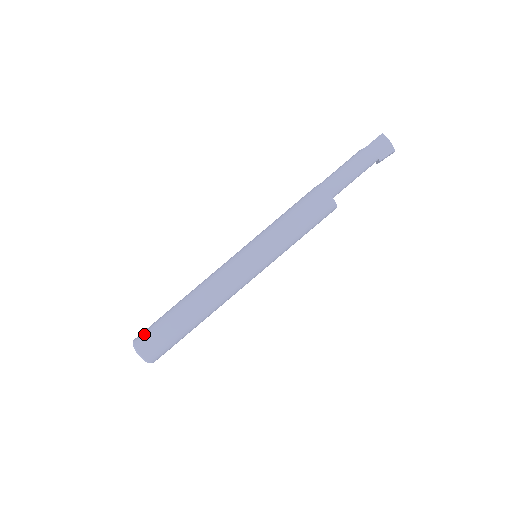
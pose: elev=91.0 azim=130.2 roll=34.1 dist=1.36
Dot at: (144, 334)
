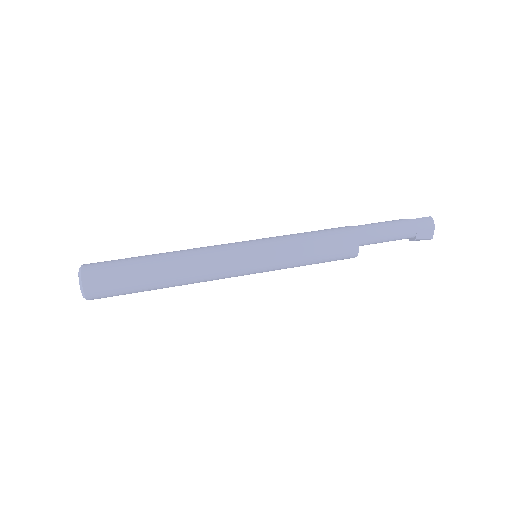
Dot at: (98, 265)
